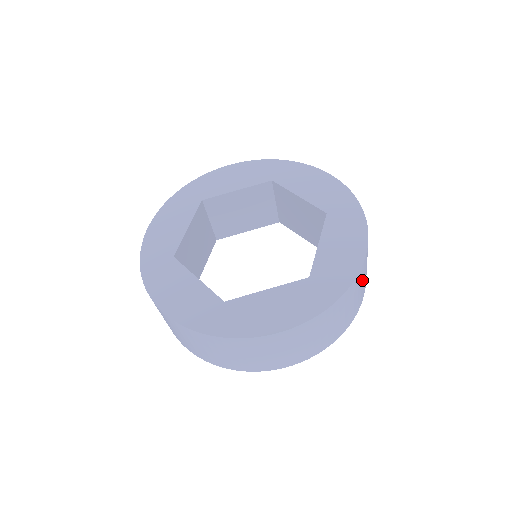
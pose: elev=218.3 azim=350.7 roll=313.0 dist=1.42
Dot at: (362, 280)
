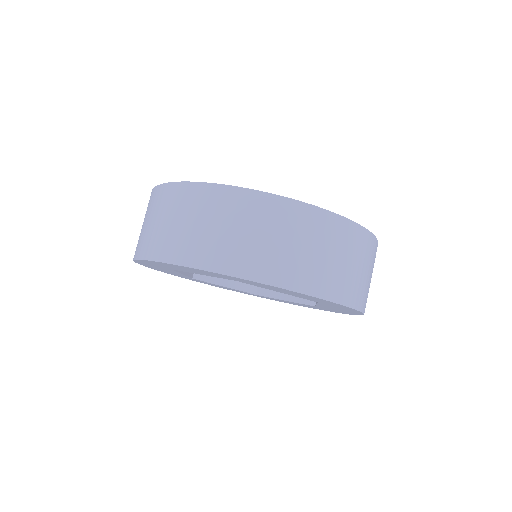
Dot at: (372, 271)
